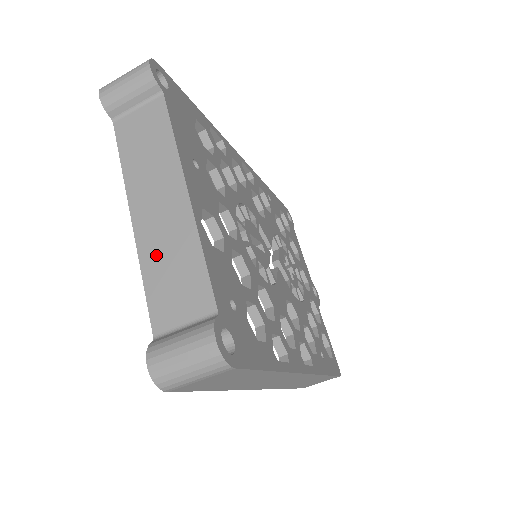
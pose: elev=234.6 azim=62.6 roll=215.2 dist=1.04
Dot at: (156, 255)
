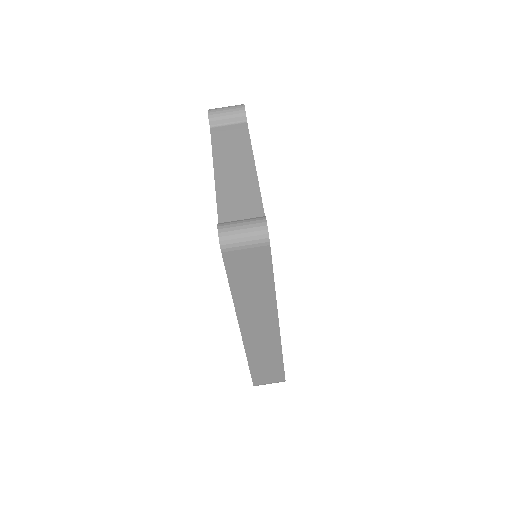
Dot at: (228, 188)
